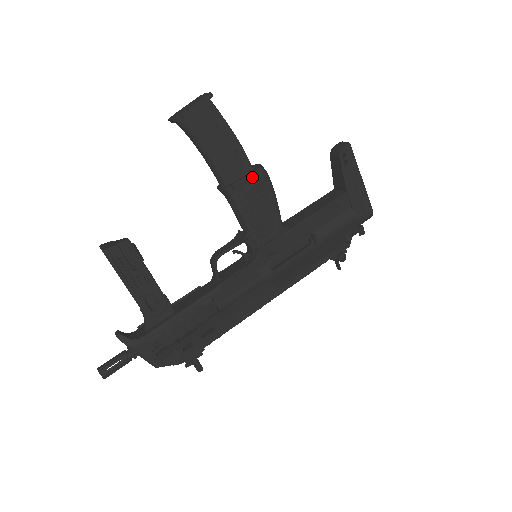
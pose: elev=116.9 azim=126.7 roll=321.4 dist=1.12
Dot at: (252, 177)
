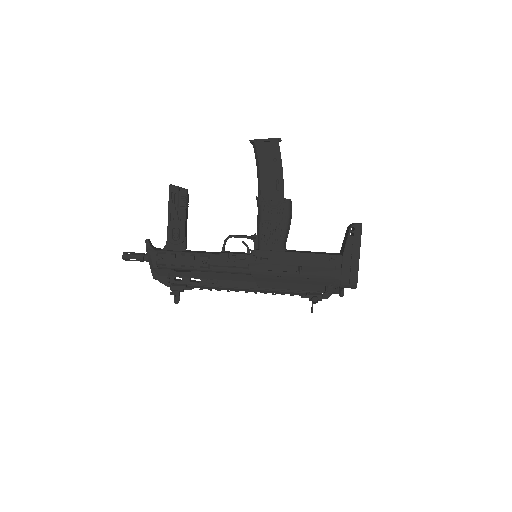
Dot at: (279, 201)
